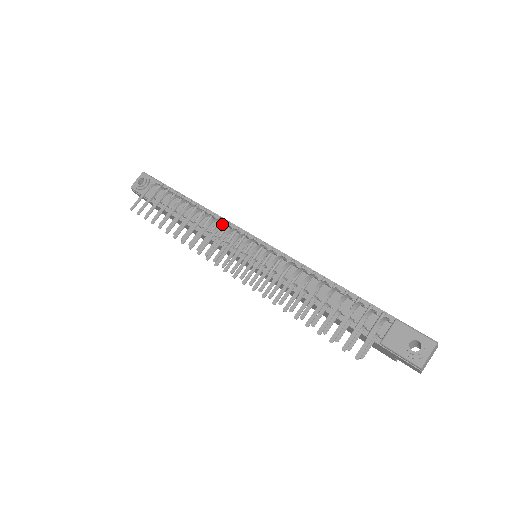
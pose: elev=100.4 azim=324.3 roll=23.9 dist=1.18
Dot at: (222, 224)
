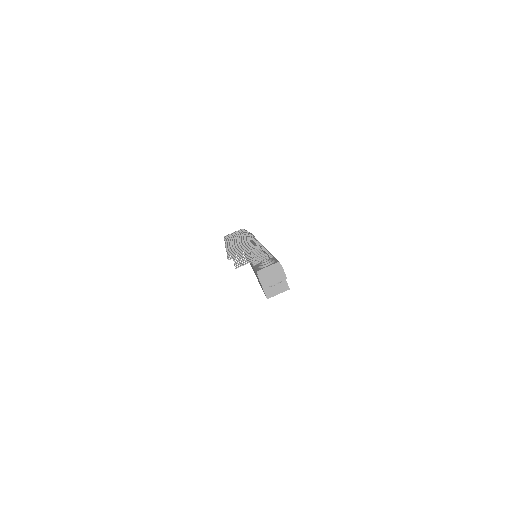
Dot at: (250, 235)
